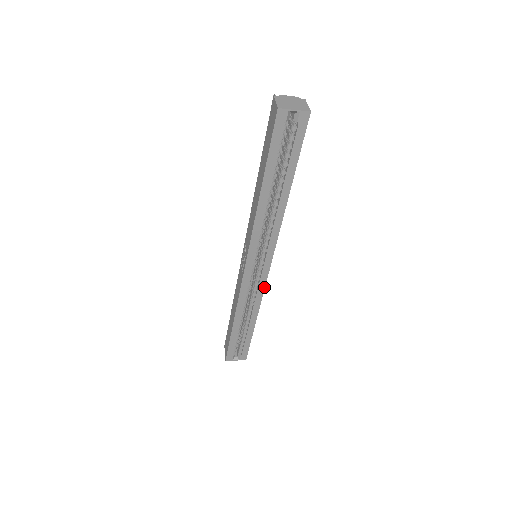
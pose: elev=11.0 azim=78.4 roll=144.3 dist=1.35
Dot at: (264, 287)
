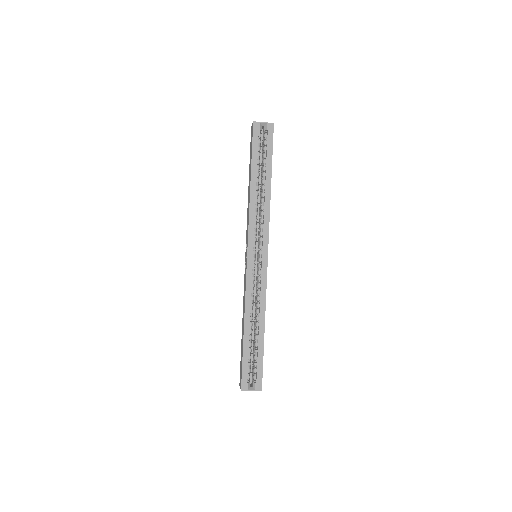
Dot at: (266, 281)
